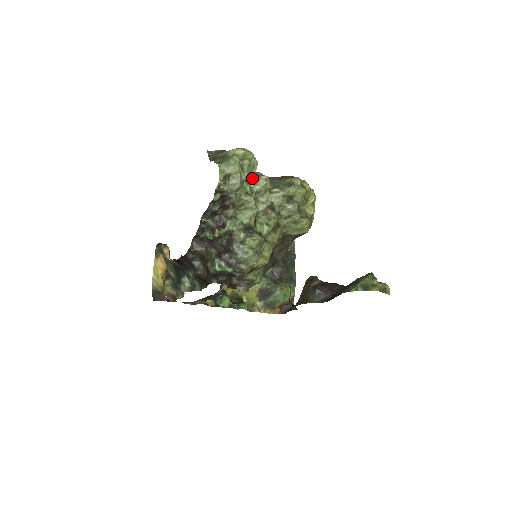
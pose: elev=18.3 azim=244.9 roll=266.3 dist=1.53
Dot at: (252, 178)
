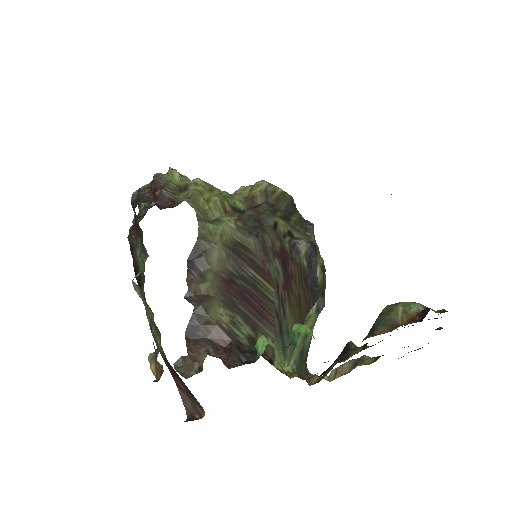
Dot at: occluded
